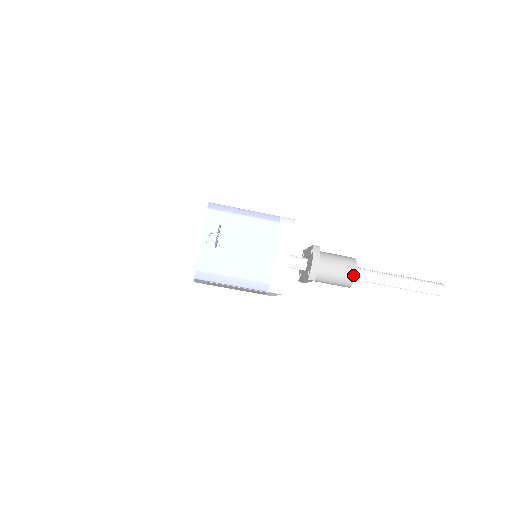
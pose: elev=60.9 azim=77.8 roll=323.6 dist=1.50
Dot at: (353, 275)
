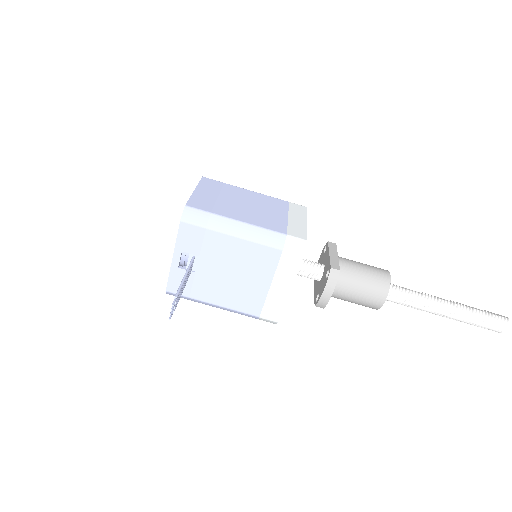
Dot at: (379, 304)
